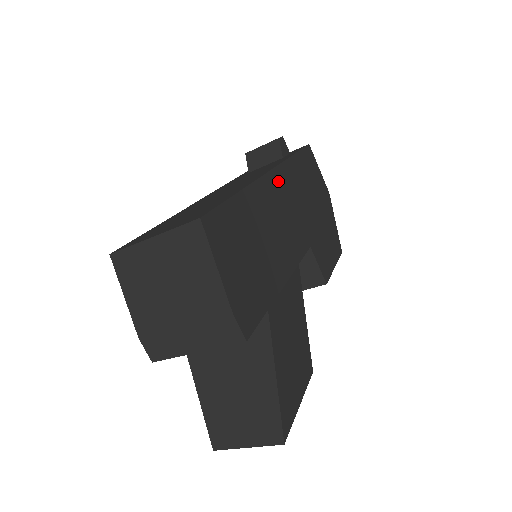
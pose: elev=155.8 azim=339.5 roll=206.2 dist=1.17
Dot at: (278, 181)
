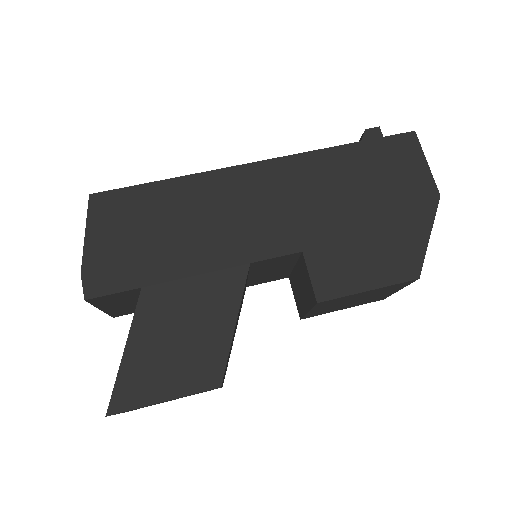
Dot at: (270, 173)
